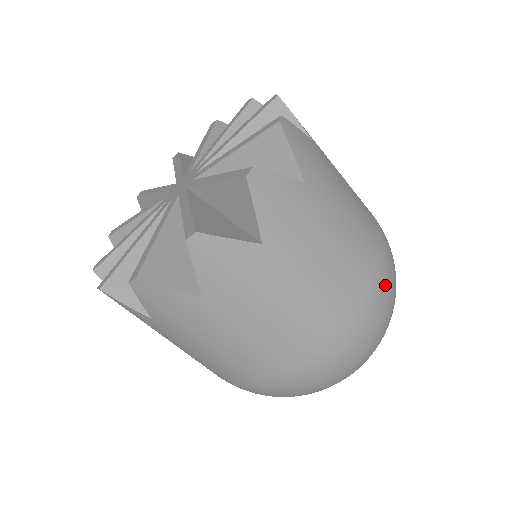
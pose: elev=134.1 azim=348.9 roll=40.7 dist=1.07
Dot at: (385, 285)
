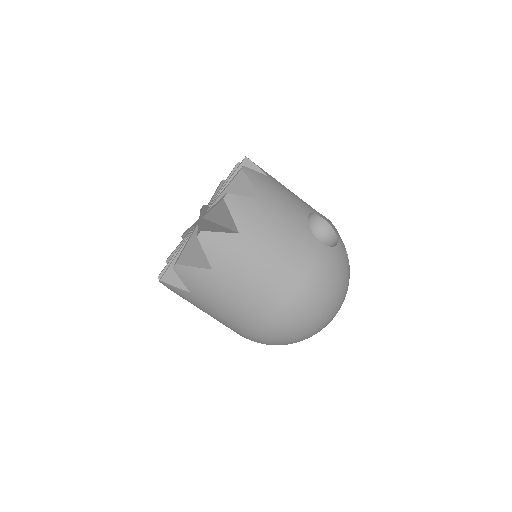
Dot at: (285, 321)
